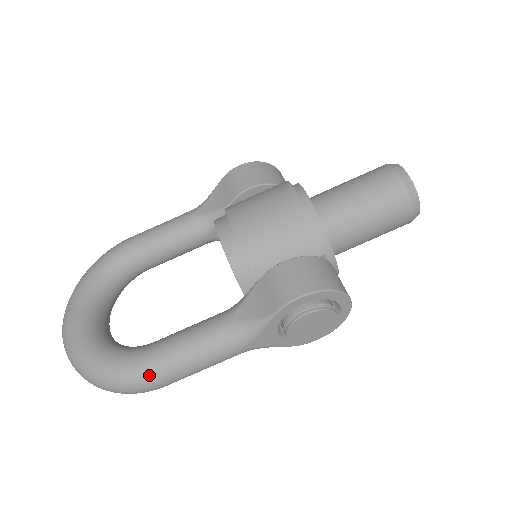
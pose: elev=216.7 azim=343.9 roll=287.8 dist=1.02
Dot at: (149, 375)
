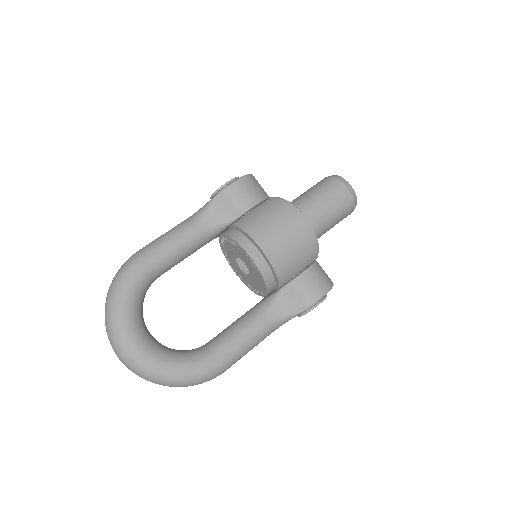
Dot at: (222, 369)
